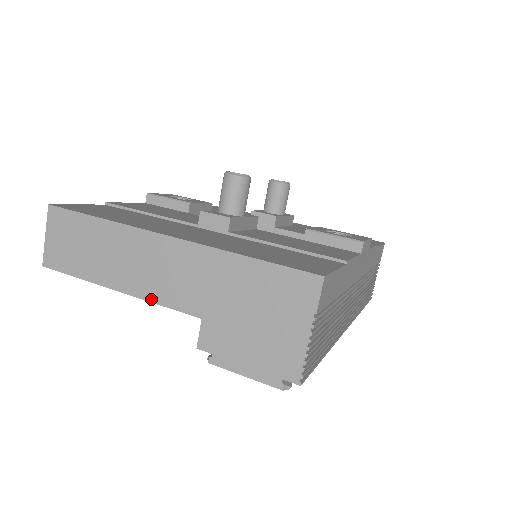
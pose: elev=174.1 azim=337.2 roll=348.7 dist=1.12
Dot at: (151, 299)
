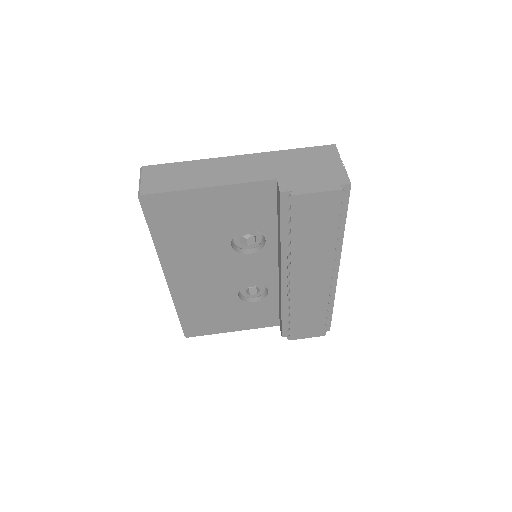
Dot at: (238, 182)
